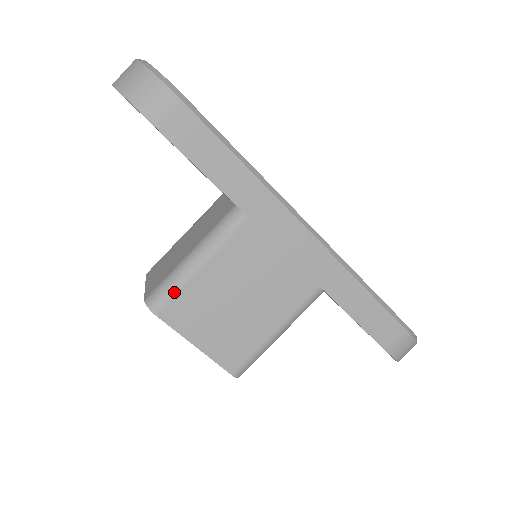
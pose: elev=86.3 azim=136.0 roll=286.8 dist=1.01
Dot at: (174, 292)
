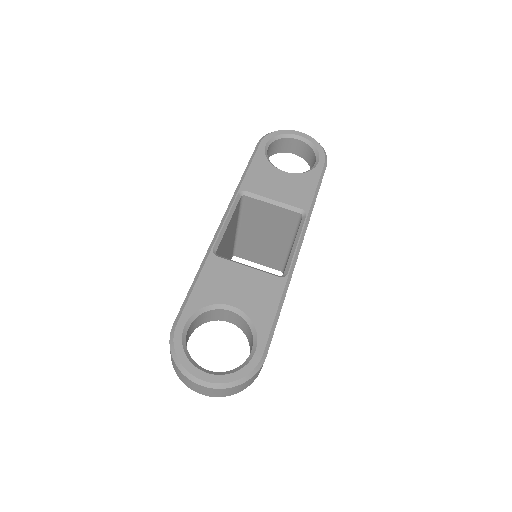
Dot at: occluded
